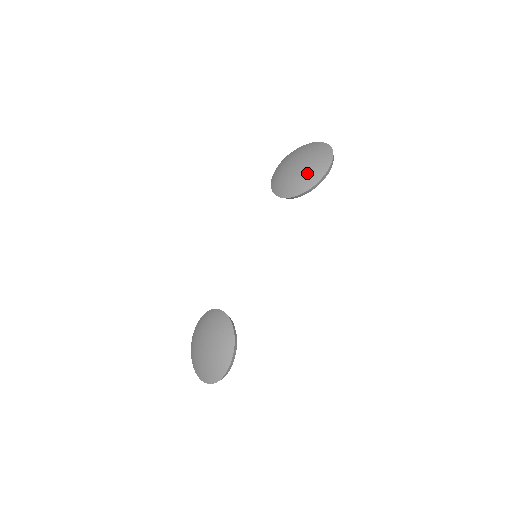
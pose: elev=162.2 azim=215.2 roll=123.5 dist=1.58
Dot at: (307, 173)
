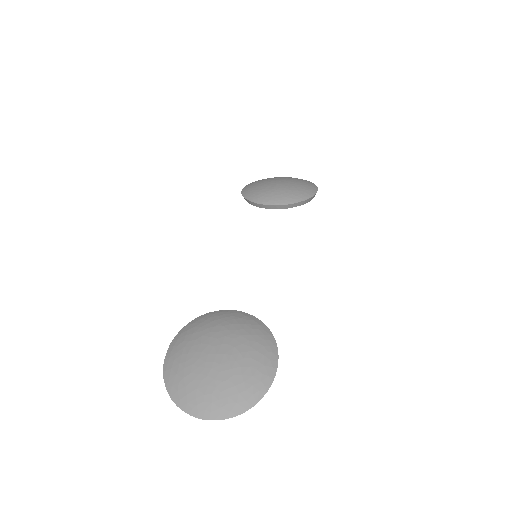
Dot at: (299, 187)
